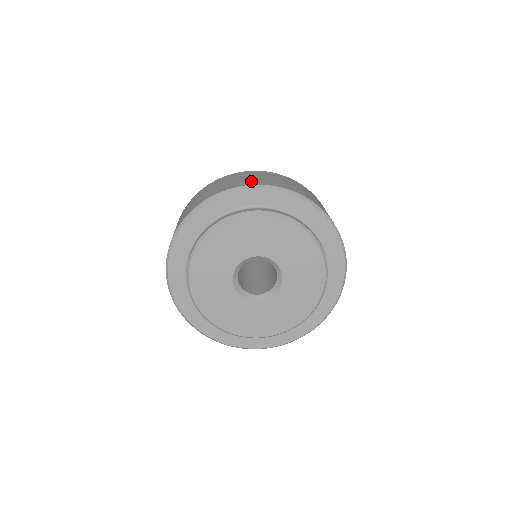
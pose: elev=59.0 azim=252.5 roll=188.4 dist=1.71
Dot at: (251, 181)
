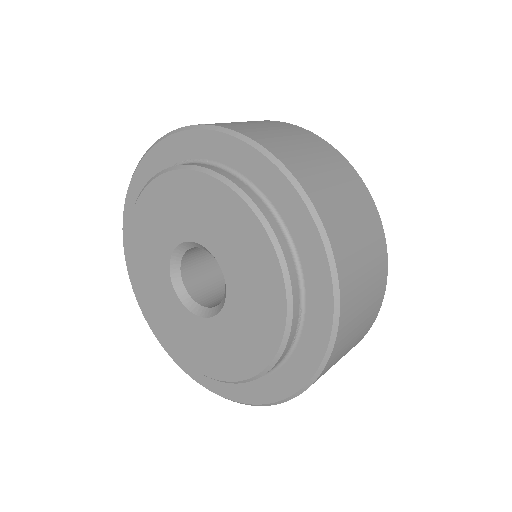
Dot at: (280, 145)
